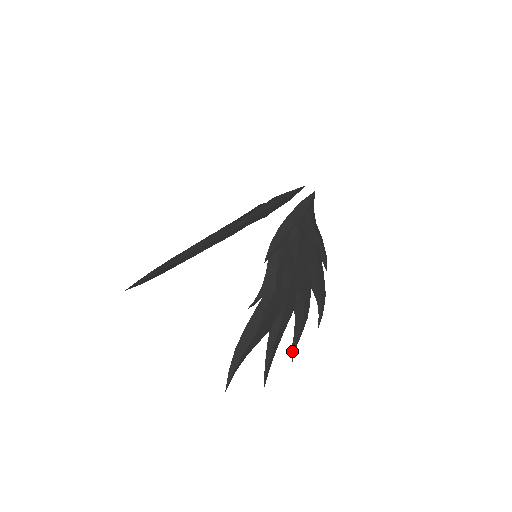
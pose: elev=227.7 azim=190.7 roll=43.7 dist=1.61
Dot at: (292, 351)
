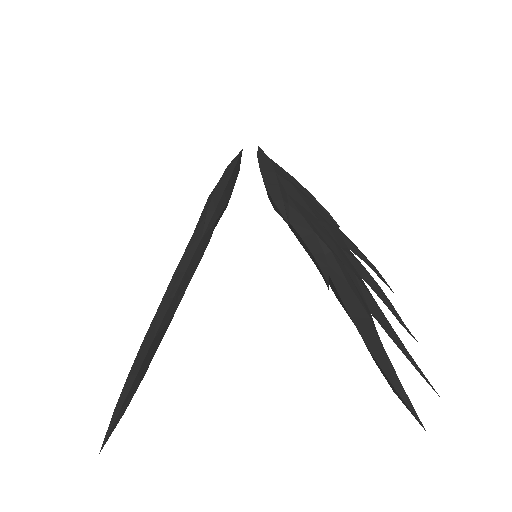
Dot at: occluded
